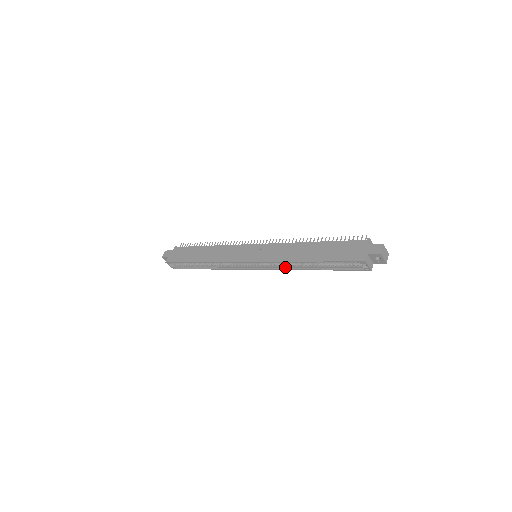
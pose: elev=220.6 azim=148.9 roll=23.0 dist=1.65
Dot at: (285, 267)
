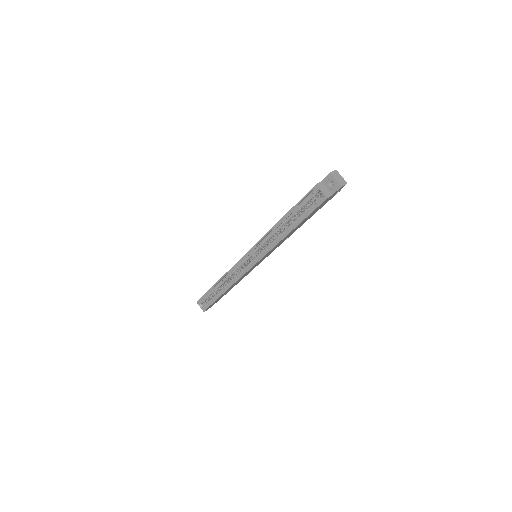
Dot at: (271, 247)
